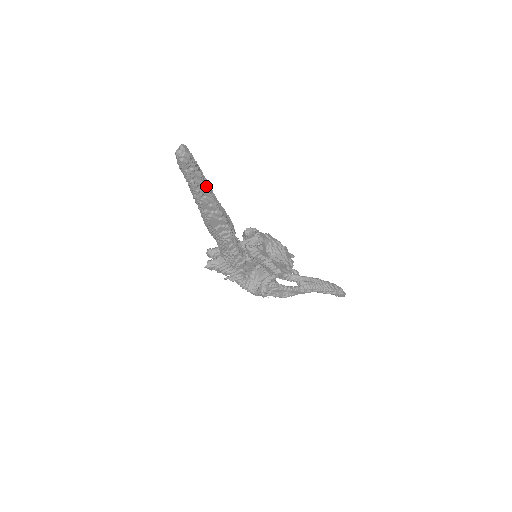
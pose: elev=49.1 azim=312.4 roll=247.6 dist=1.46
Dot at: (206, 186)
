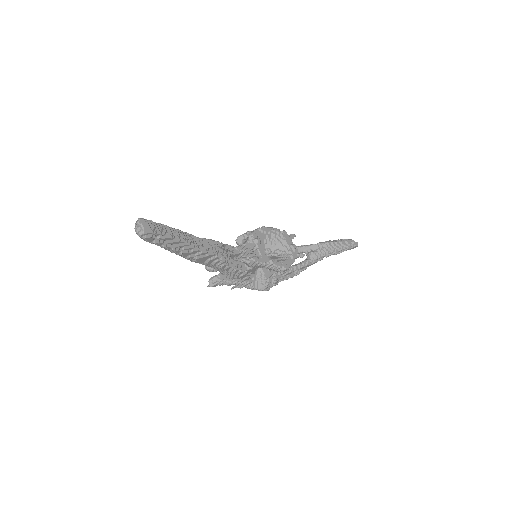
Dot at: (180, 240)
